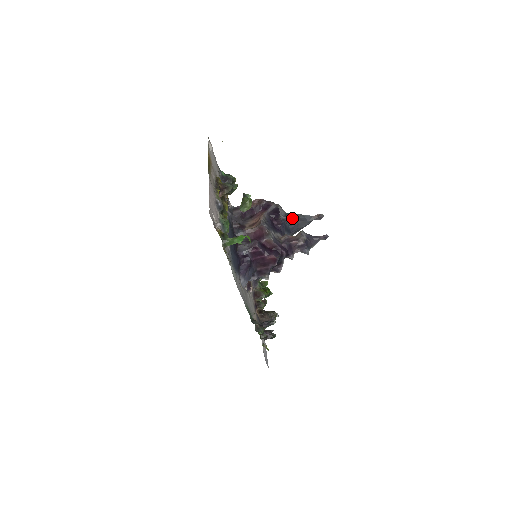
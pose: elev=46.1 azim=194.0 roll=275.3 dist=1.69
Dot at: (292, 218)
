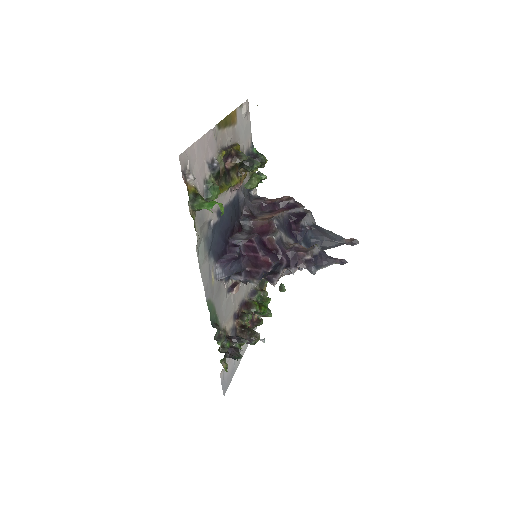
Dot at: (319, 231)
